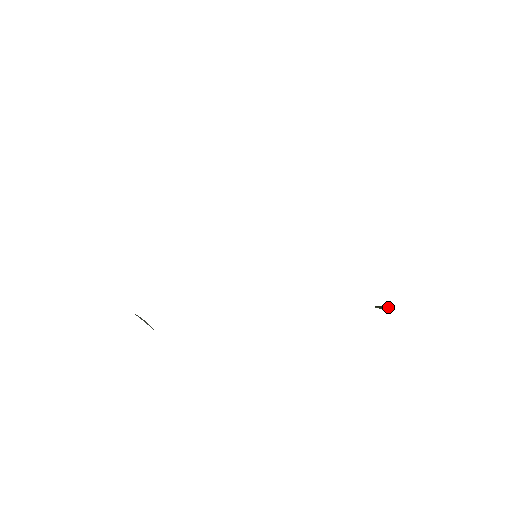
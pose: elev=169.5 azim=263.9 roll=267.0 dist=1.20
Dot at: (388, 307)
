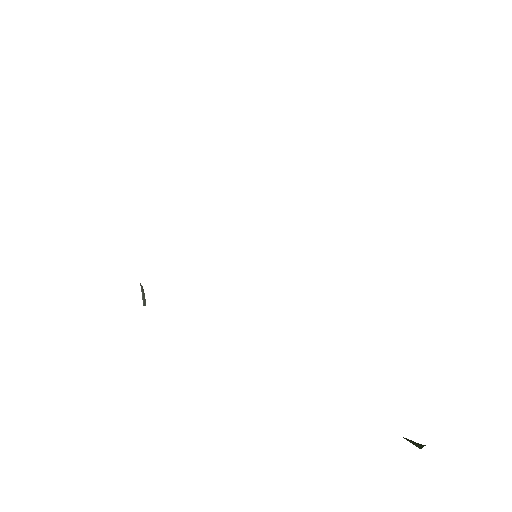
Dot at: (421, 445)
